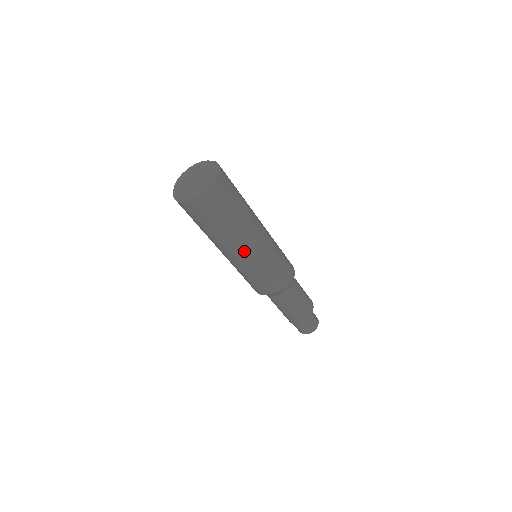
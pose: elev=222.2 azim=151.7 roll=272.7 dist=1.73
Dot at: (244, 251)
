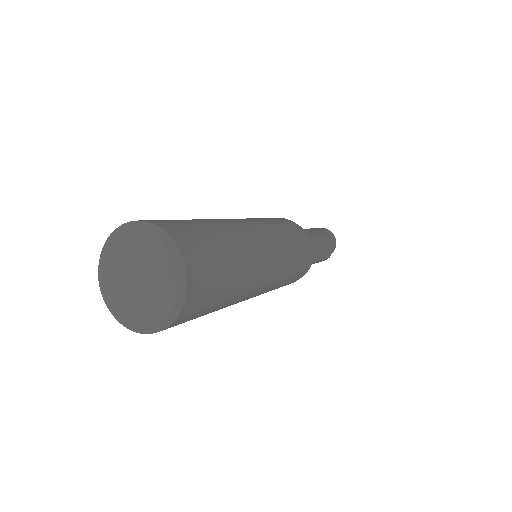
Dot at: occluded
